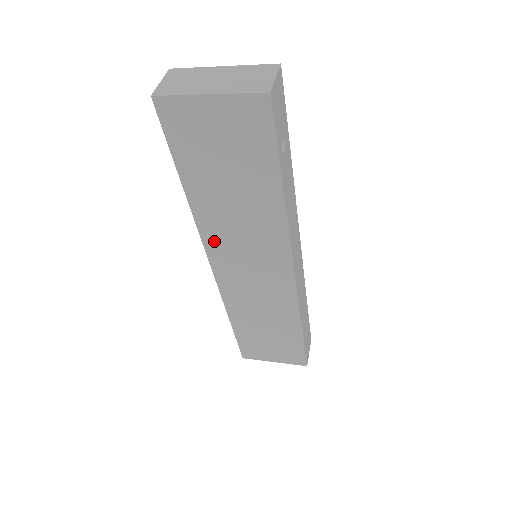
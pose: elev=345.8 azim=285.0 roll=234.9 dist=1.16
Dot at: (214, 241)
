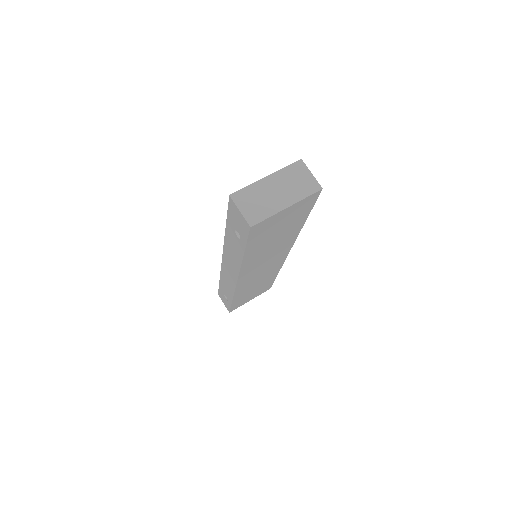
Dot at: (247, 269)
